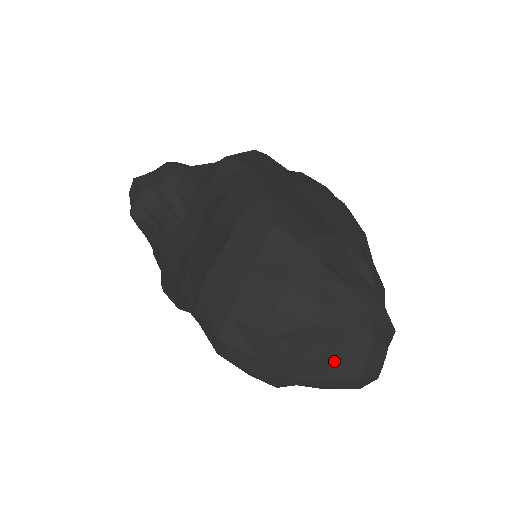
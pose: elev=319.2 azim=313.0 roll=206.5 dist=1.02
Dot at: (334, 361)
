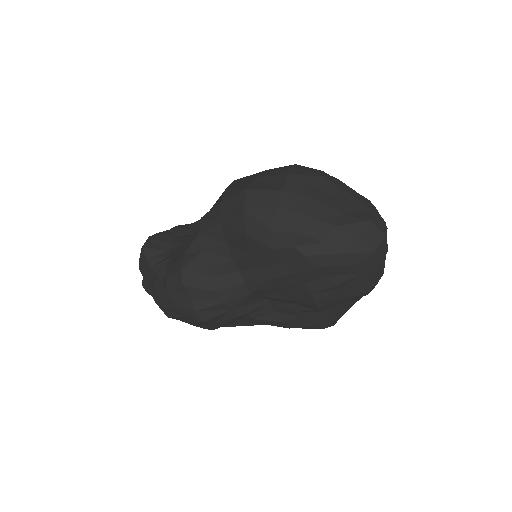
Dot at: (345, 211)
